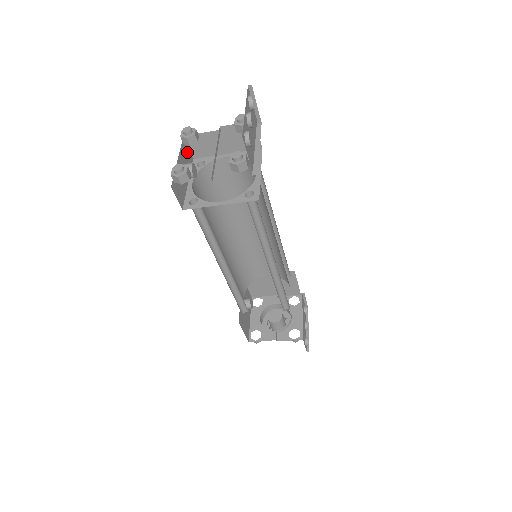
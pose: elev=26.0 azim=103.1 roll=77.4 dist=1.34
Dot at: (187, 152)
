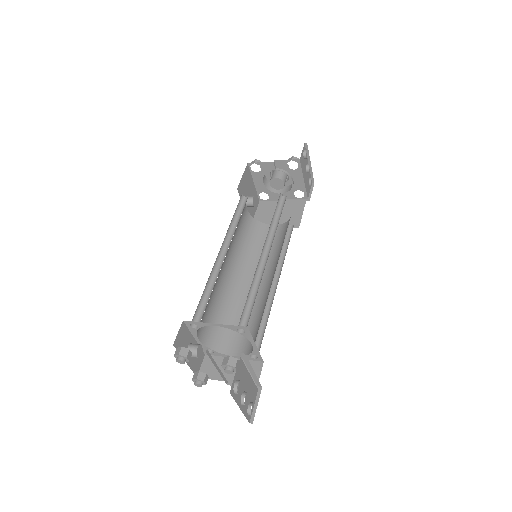
Dot at: (180, 336)
